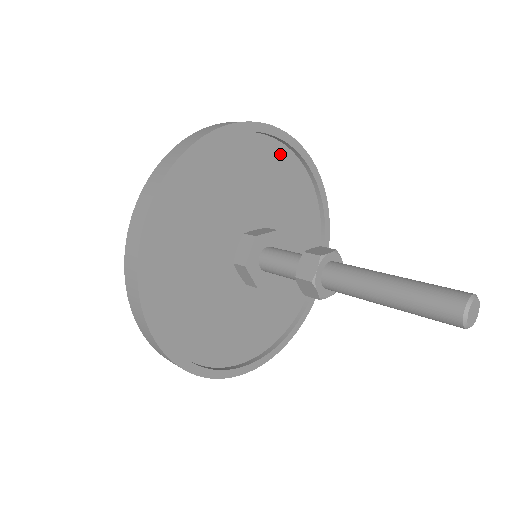
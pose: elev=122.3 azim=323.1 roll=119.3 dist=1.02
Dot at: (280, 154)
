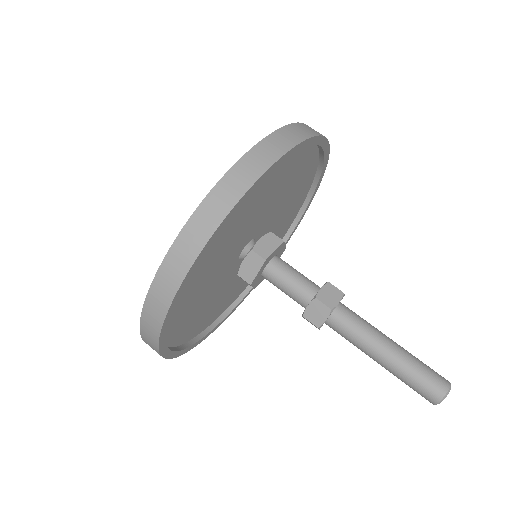
Dot at: (301, 152)
